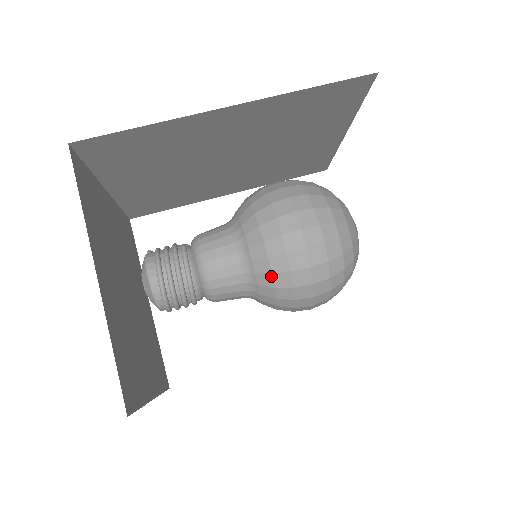
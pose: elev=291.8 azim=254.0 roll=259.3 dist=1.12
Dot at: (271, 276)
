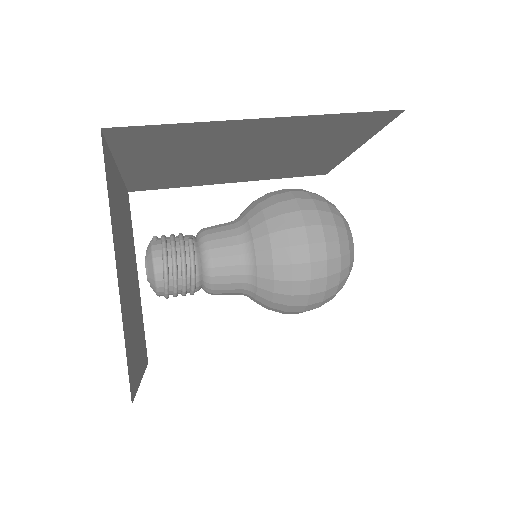
Dot at: (272, 282)
